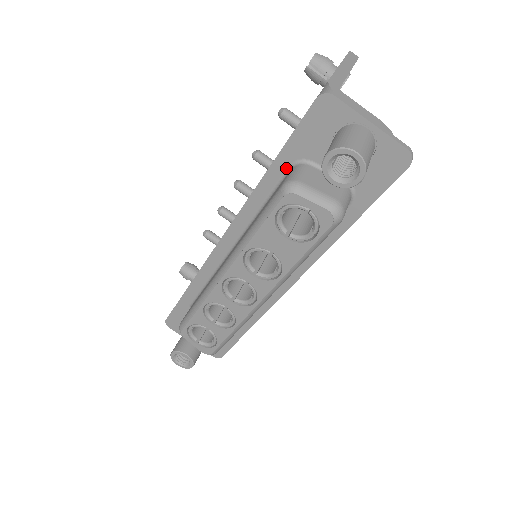
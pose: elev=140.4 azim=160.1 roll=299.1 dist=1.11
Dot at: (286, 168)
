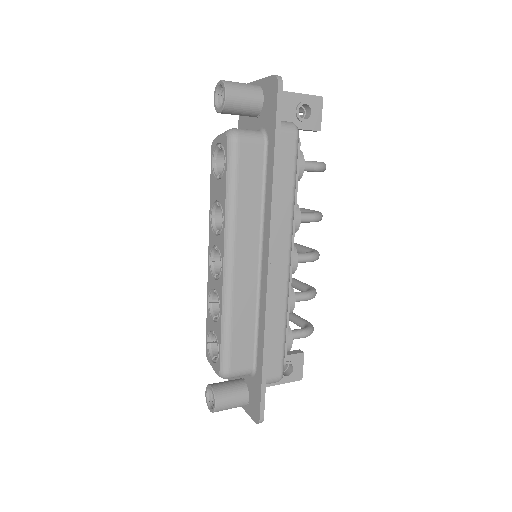
Dot at: occluded
